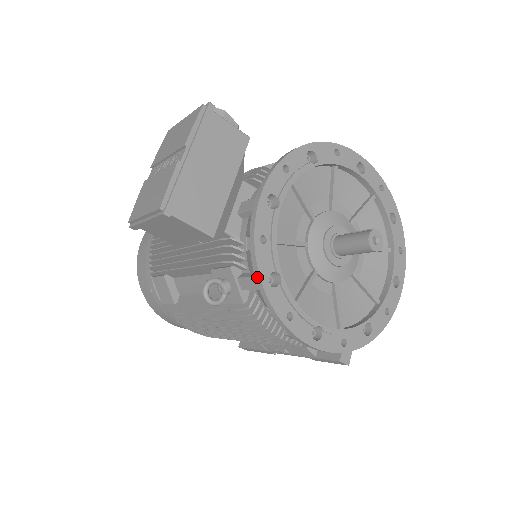
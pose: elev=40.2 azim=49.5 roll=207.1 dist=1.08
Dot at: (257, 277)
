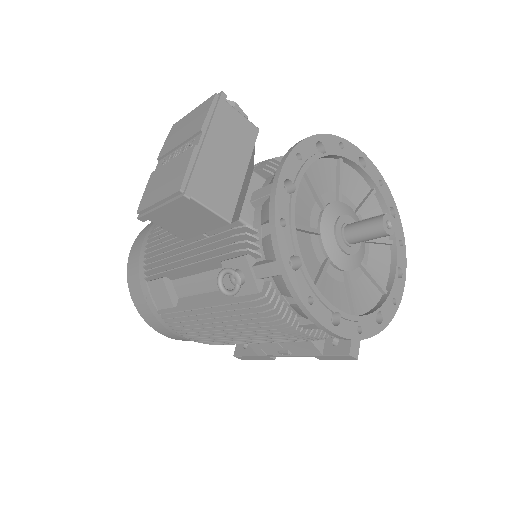
Dot at: (279, 260)
